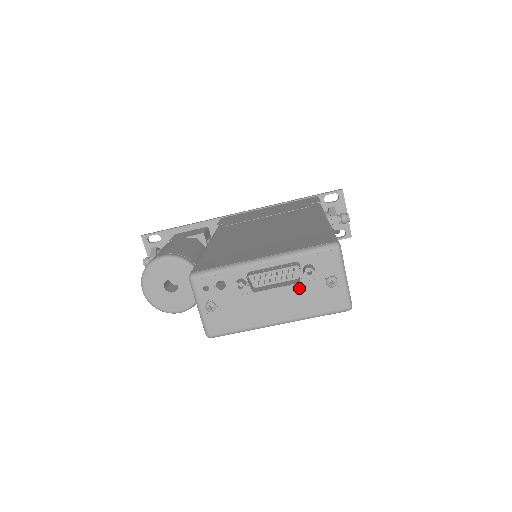
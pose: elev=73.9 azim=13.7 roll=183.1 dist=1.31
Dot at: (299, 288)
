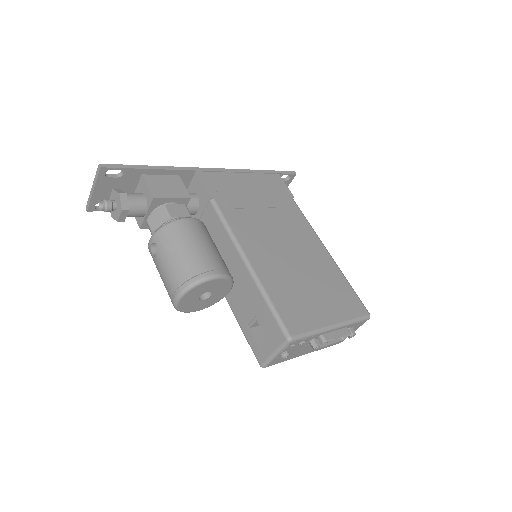
Dot at: occluded
